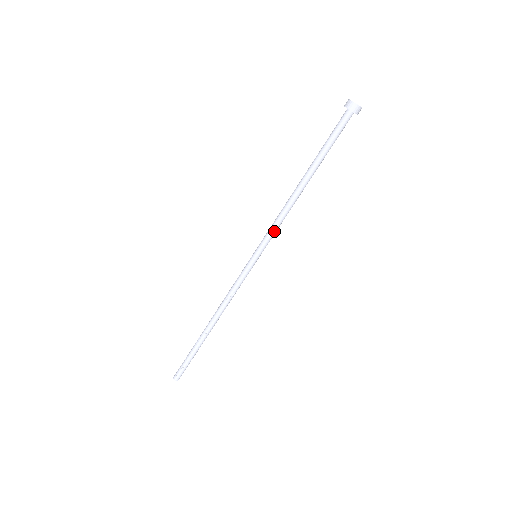
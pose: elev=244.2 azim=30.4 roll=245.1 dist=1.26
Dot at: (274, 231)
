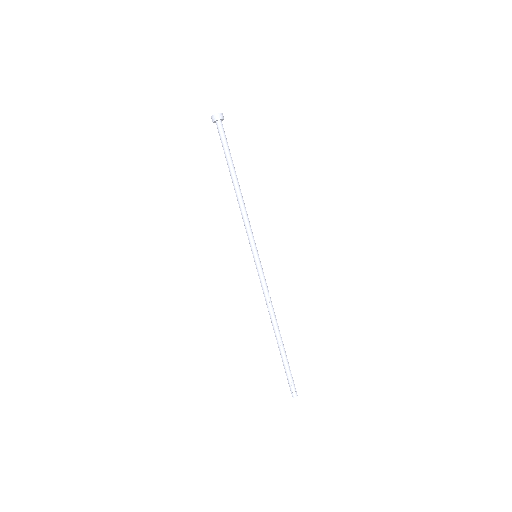
Dot at: (251, 229)
